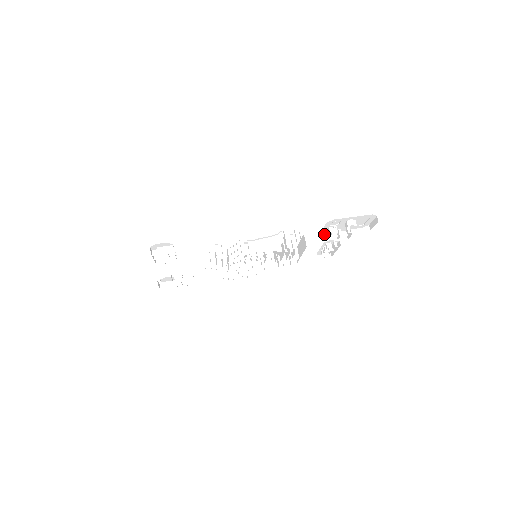
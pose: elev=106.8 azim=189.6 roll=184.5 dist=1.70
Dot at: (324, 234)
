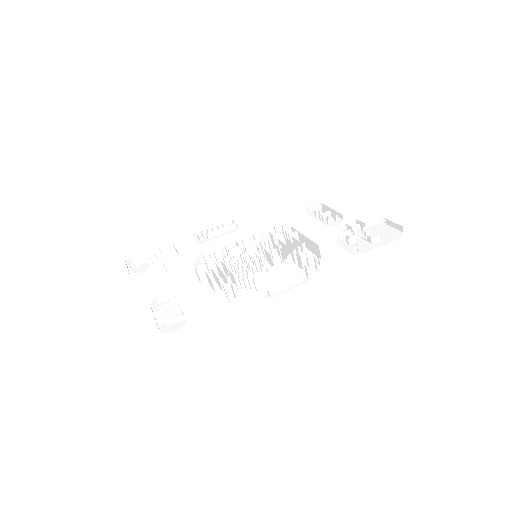
Dot at: (338, 237)
